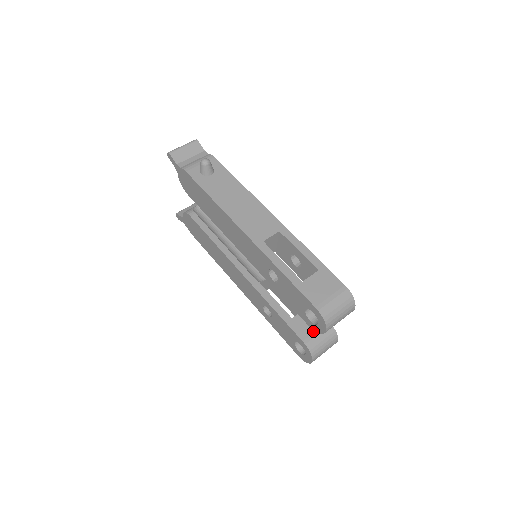
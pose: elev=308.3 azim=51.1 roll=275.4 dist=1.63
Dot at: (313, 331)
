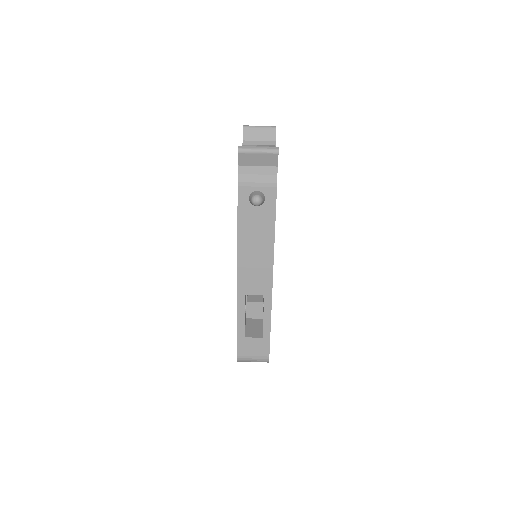
Dot at: (253, 318)
